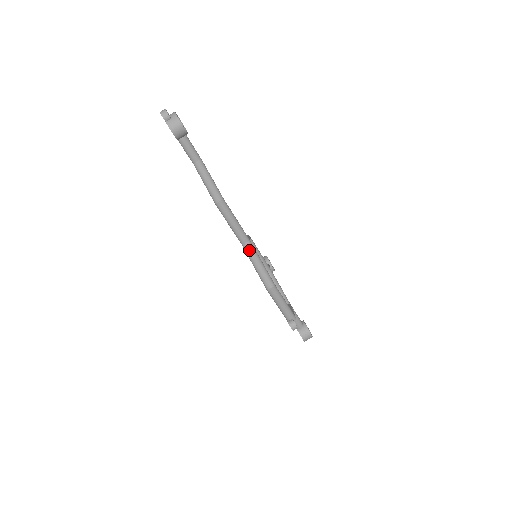
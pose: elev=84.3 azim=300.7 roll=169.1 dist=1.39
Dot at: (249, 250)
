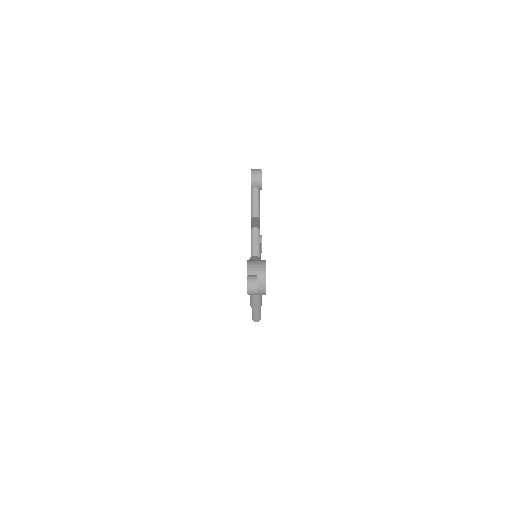
Dot at: occluded
